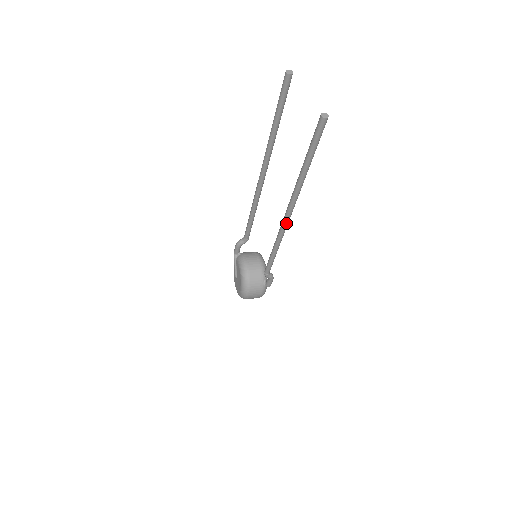
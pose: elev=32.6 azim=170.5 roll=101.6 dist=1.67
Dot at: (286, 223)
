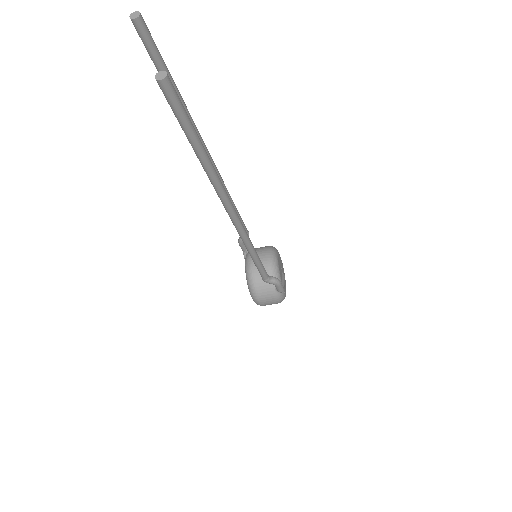
Dot at: (236, 224)
